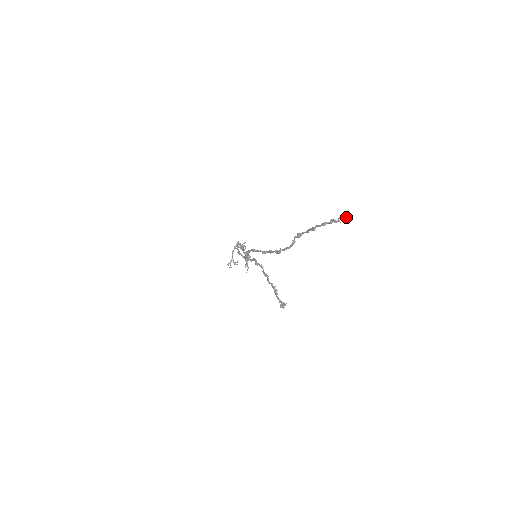
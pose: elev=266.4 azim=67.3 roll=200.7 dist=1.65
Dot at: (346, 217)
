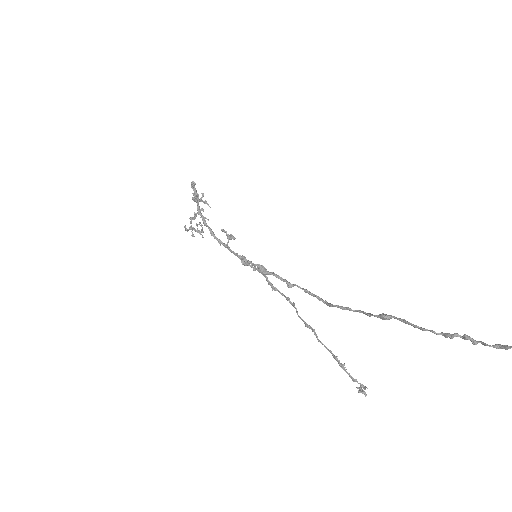
Dot at: (502, 348)
